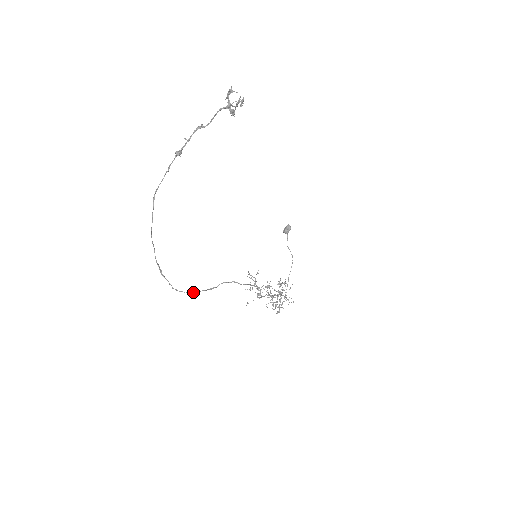
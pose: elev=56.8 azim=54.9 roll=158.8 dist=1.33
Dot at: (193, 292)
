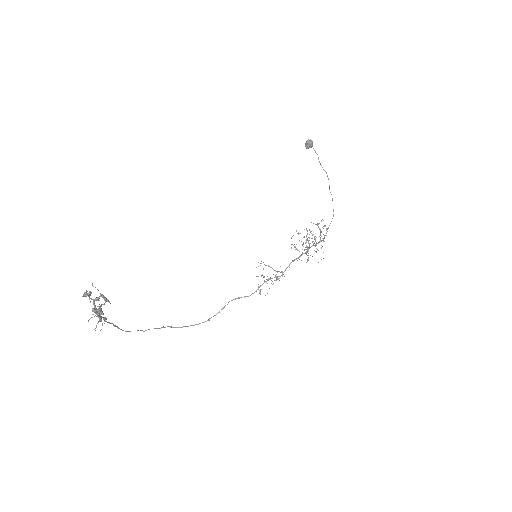
Dot at: (207, 320)
